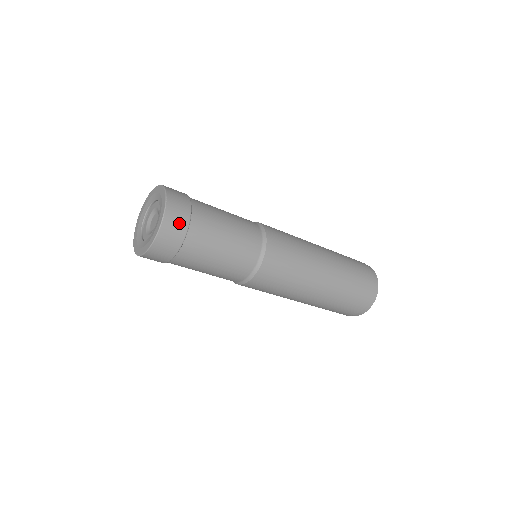
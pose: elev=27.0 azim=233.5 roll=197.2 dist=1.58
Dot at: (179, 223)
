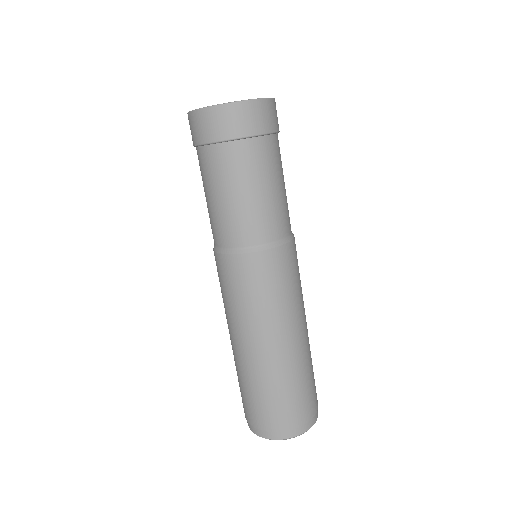
Dot at: occluded
